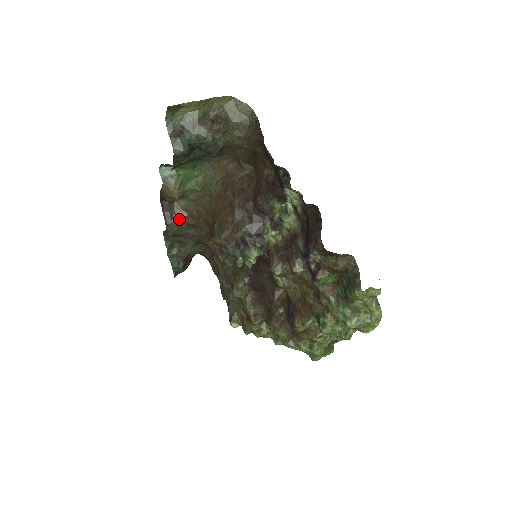
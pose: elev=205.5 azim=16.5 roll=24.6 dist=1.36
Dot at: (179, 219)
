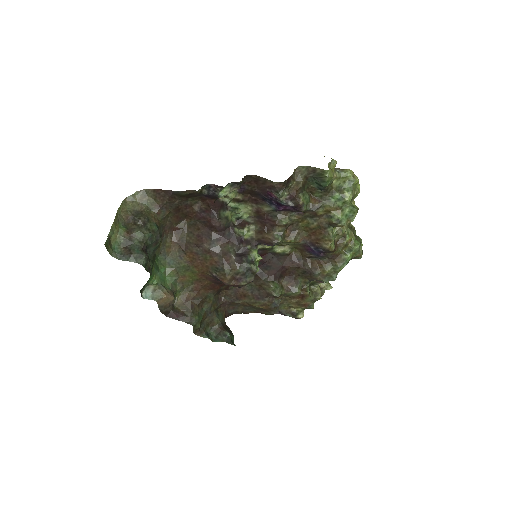
Dot at: (190, 310)
